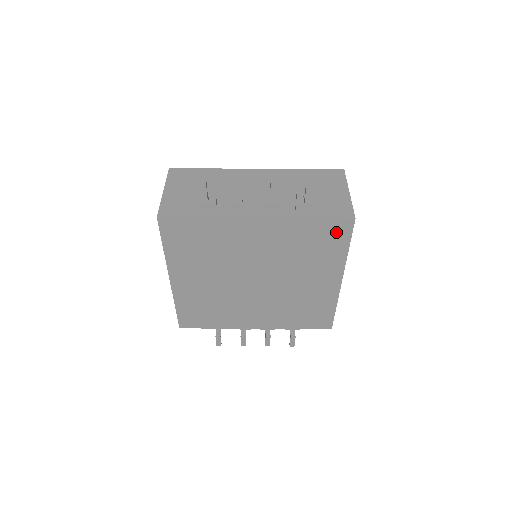
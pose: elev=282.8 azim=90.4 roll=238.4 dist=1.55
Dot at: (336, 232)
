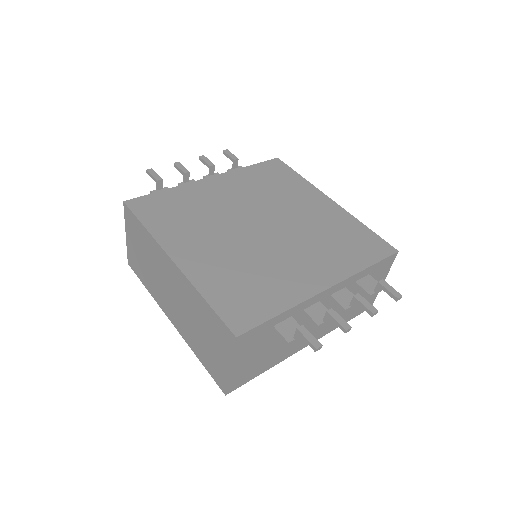
Dot at: (277, 169)
